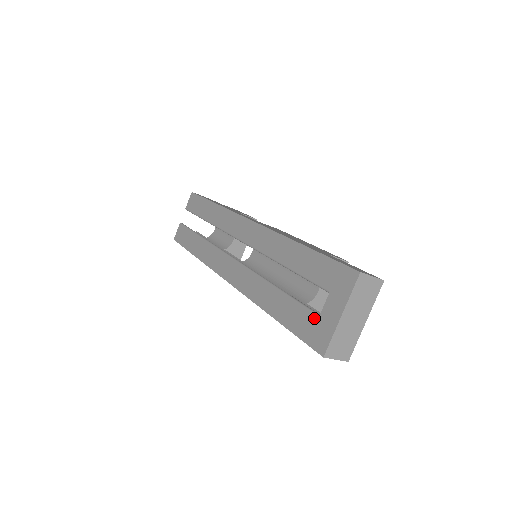
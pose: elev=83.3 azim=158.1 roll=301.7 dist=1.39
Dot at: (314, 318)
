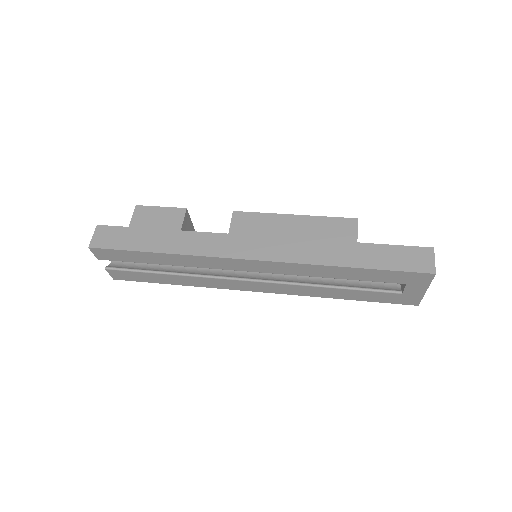
Dot at: (397, 295)
